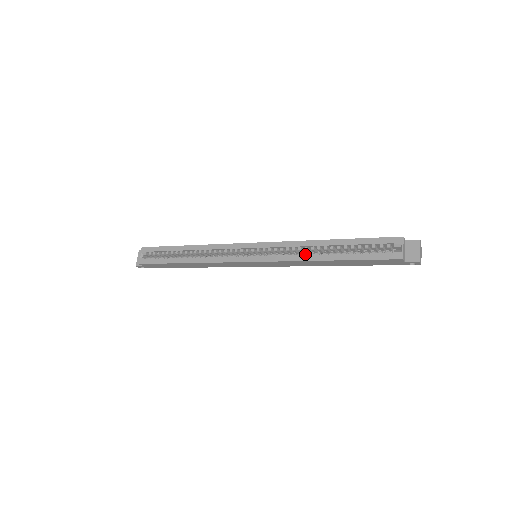
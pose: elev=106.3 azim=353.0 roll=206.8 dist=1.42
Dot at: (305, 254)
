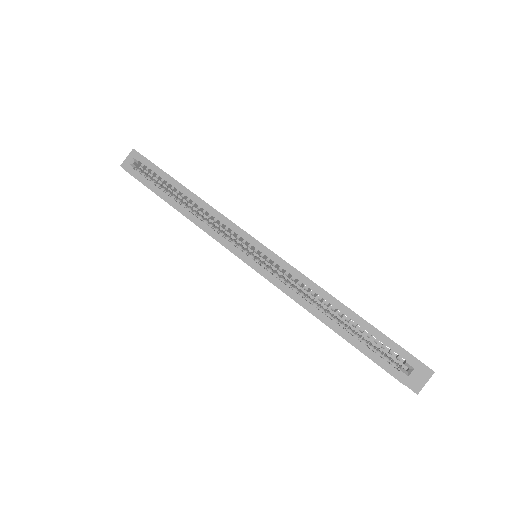
Dot at: (308, 299)
